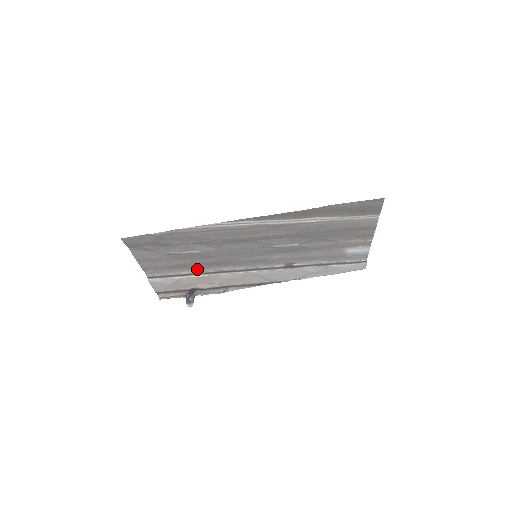
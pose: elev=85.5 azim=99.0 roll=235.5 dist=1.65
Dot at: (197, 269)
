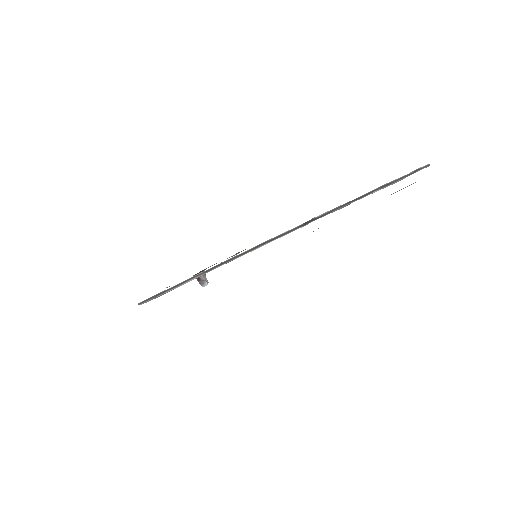
Dot at: occluded
